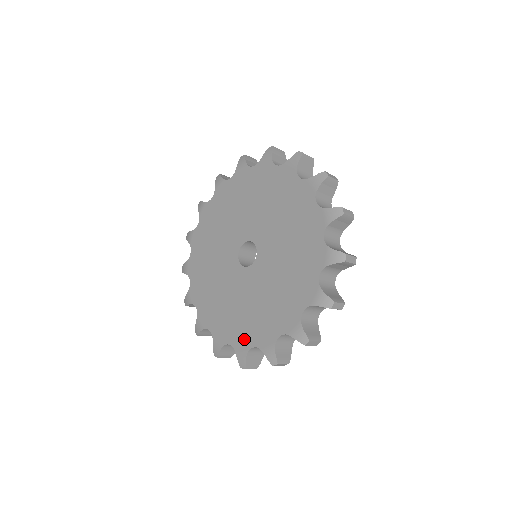
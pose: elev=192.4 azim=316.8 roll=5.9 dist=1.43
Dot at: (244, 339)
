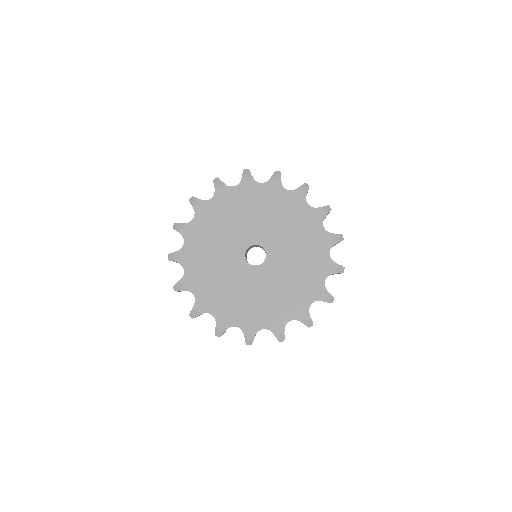
Dot at: (229, 317)
